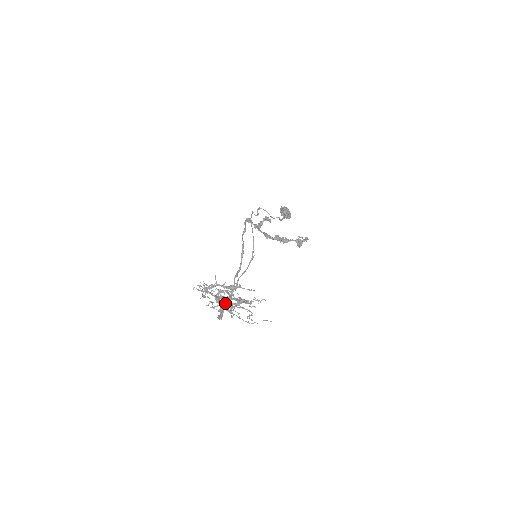
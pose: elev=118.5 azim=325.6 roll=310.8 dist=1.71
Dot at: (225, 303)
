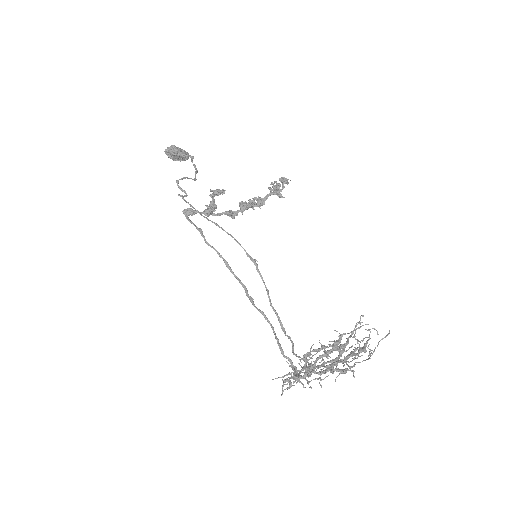
Dot at: (296, 355)
